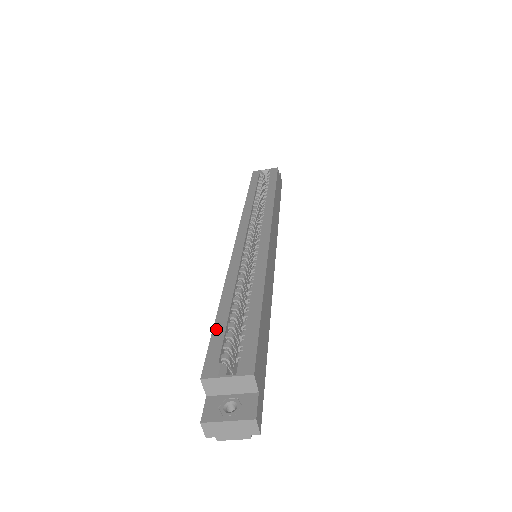
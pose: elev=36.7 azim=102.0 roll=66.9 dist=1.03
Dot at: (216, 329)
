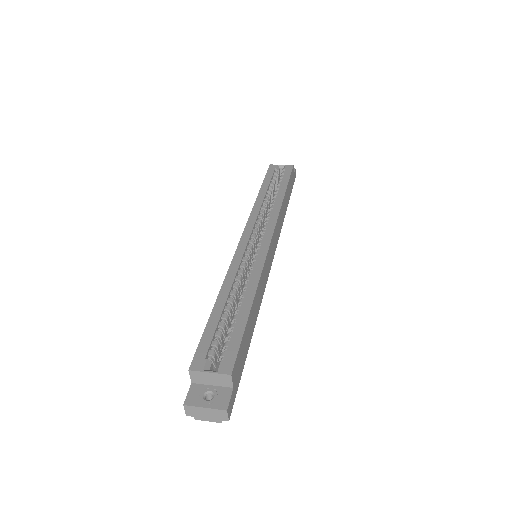
Dot at: (208, 327)
